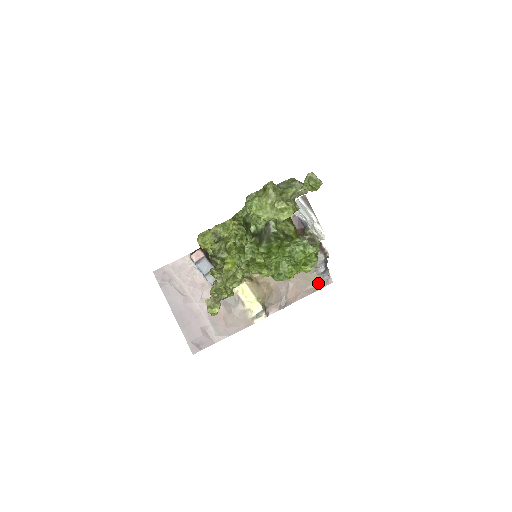
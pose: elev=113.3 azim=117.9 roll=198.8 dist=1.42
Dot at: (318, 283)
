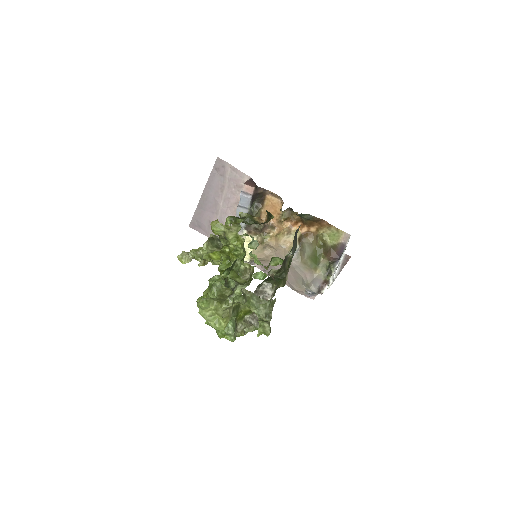
Dot at: (301, 291)
